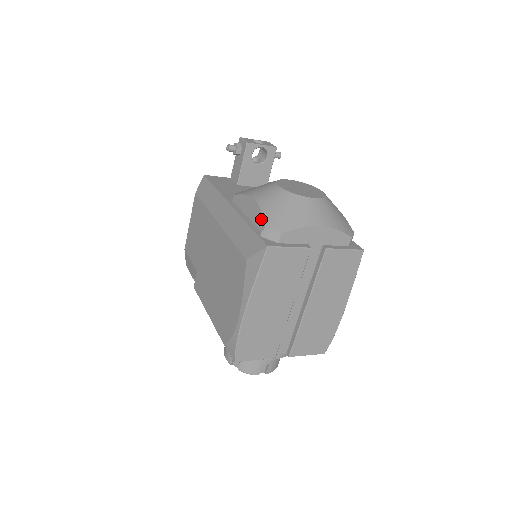
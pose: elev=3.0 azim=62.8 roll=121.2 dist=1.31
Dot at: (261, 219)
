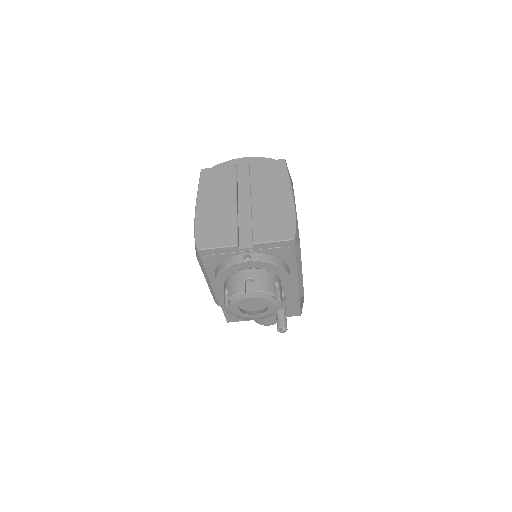
Dot at: occluded
